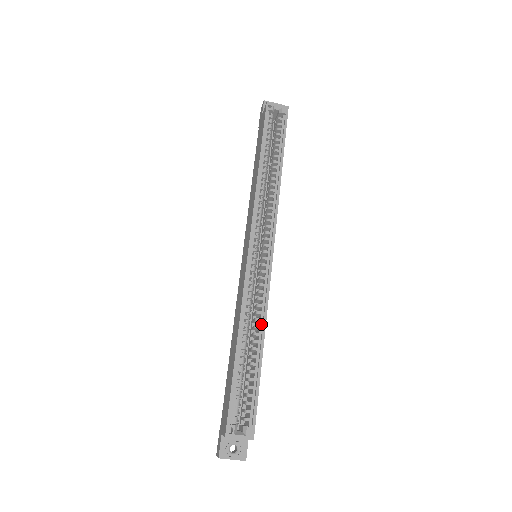
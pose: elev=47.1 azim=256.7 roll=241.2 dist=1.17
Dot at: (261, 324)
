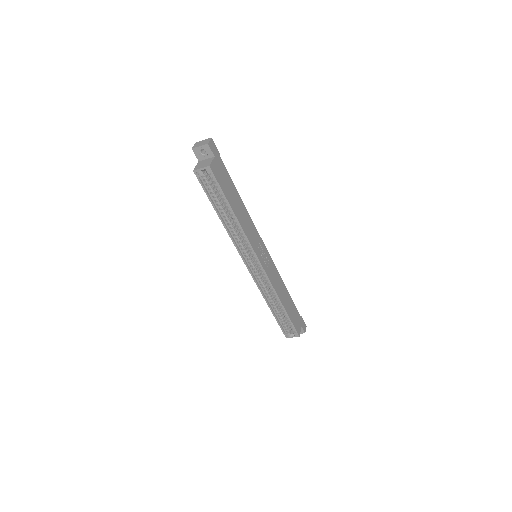
Dot at: (276, 296)
